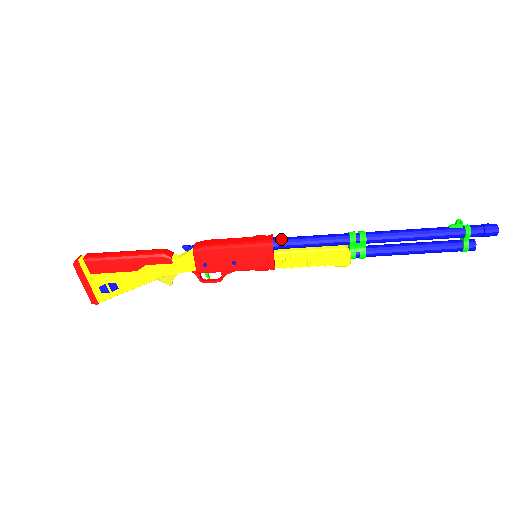
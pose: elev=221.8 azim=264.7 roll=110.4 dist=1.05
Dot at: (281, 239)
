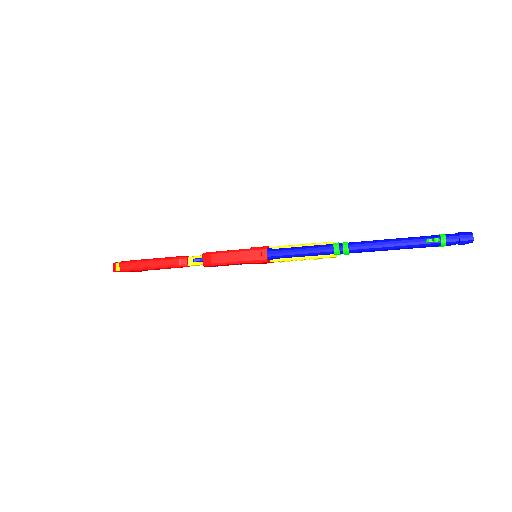
Dot at: (274, 255)
